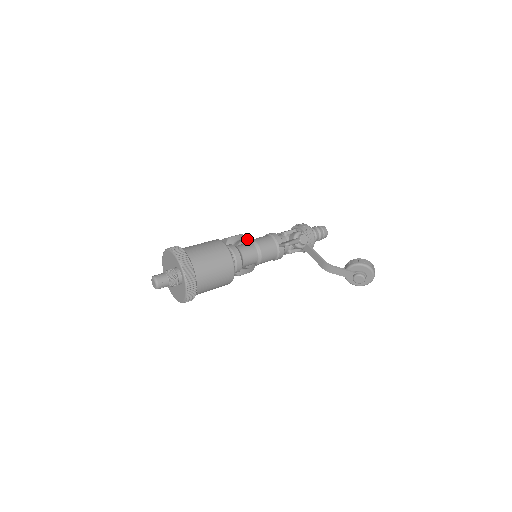
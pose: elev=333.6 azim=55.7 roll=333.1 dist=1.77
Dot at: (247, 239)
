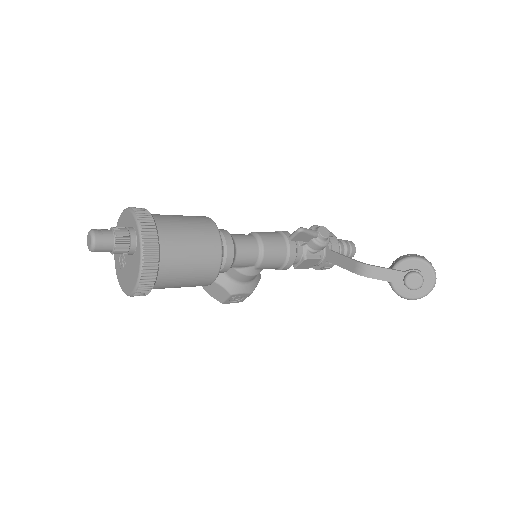
Dot at: occluded
